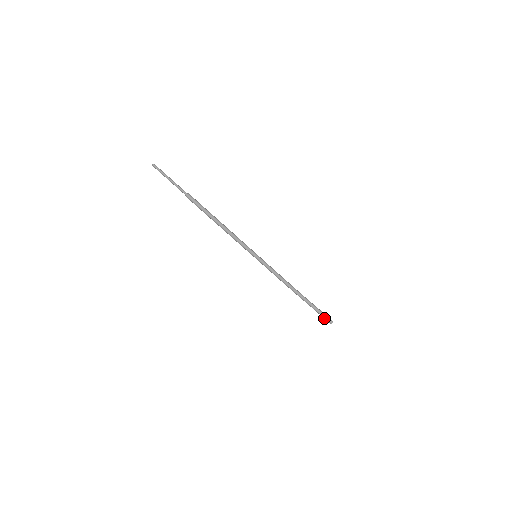
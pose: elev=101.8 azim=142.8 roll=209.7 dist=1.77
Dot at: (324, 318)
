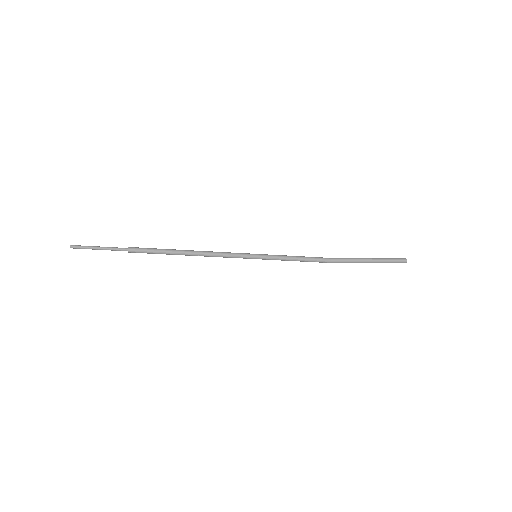
Dot at: (392, 262)
